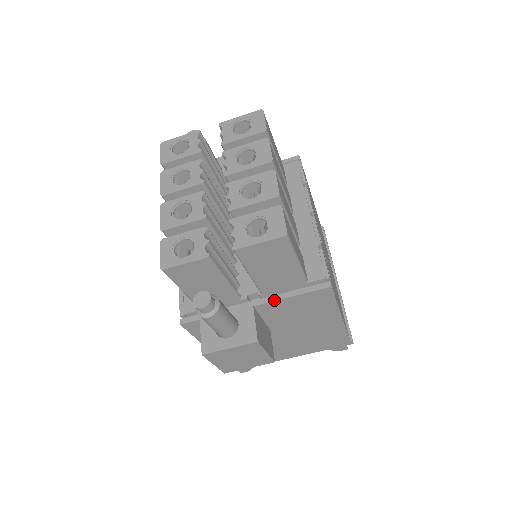
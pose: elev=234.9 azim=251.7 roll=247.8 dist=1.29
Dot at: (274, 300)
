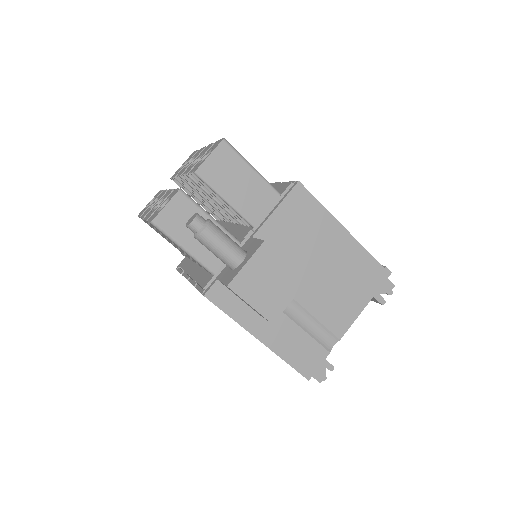
Dot at: (265, 221)
